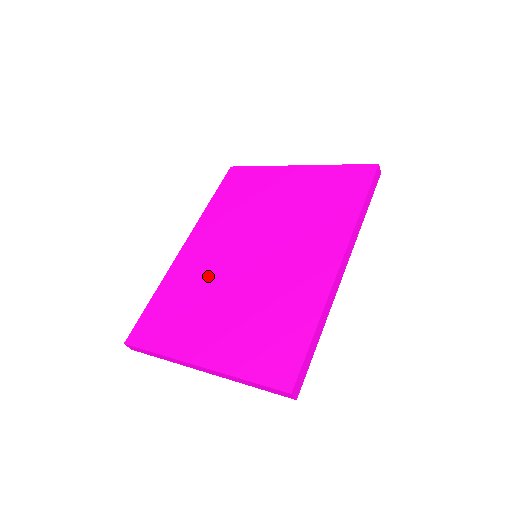
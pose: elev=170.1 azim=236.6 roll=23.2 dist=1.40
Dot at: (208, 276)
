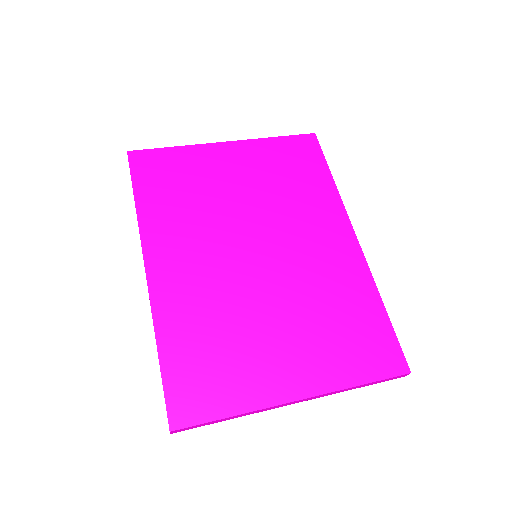
Dot at: (222, 298)
